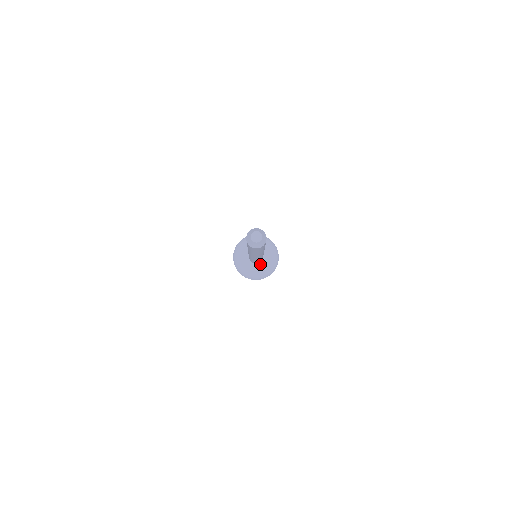
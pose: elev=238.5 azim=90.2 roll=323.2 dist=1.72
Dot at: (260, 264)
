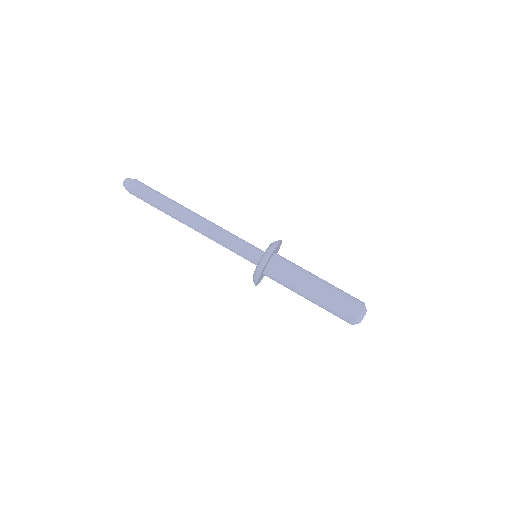
Dot at: occluded
